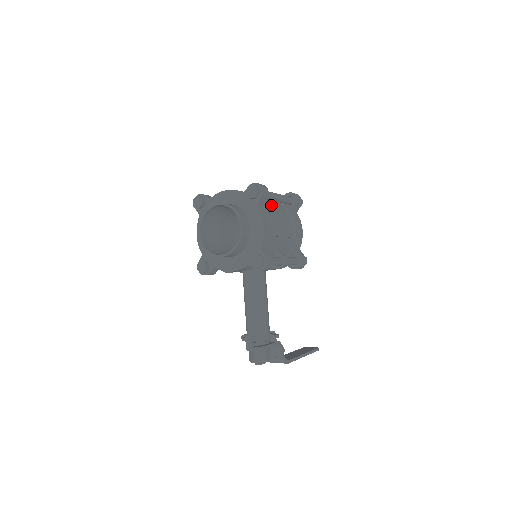
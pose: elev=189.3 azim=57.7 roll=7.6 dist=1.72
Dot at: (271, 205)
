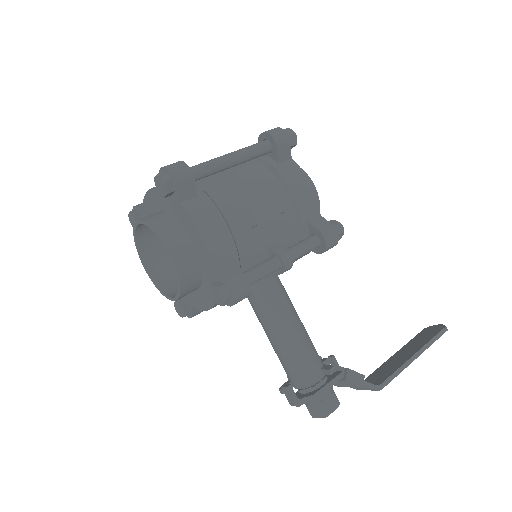
Dot at: (226, 178)
